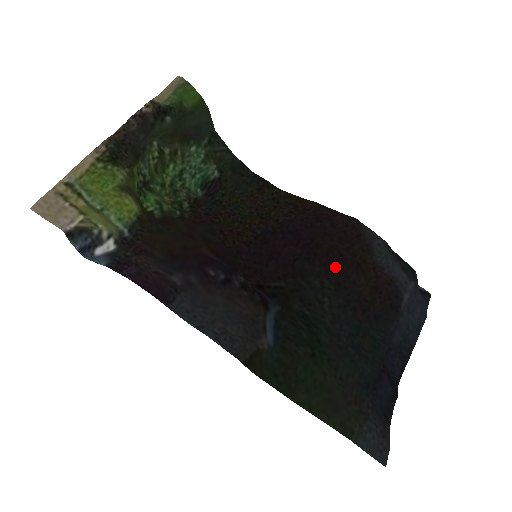
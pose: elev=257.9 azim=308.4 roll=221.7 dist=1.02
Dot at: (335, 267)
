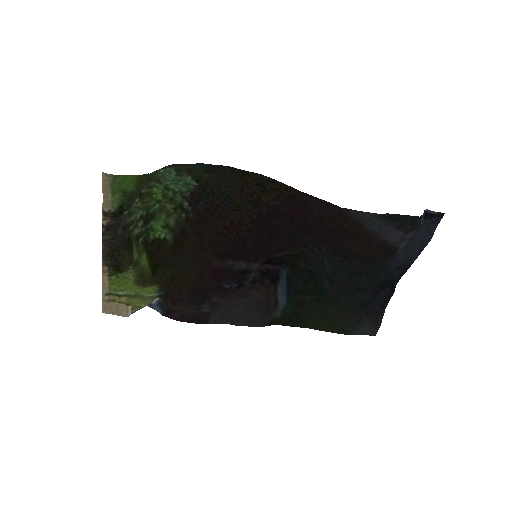
Dot at: (329, 239)
